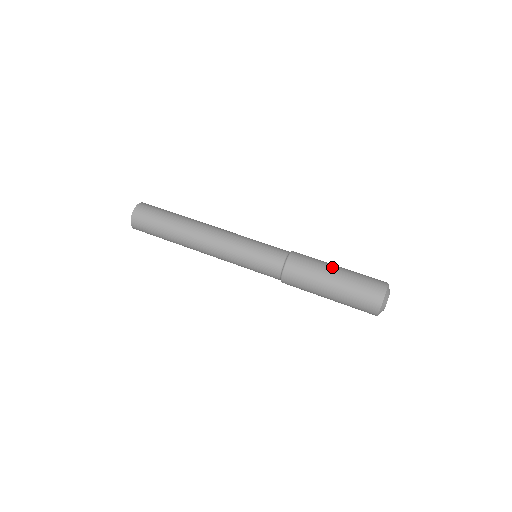
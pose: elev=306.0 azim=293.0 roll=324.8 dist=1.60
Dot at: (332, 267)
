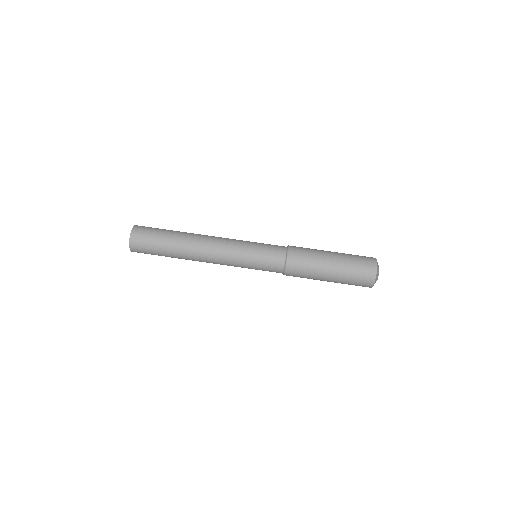
Dot at: (327, 263)
